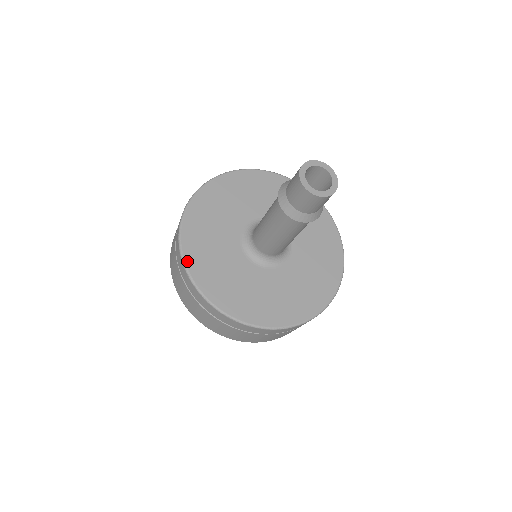
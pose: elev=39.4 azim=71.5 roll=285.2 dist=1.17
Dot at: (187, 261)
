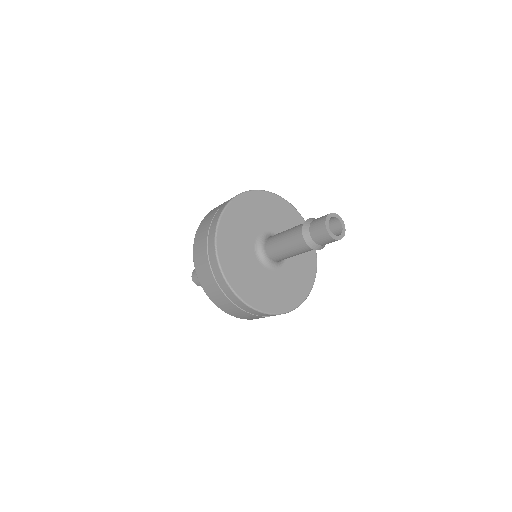
Dot at: (220, 226)
